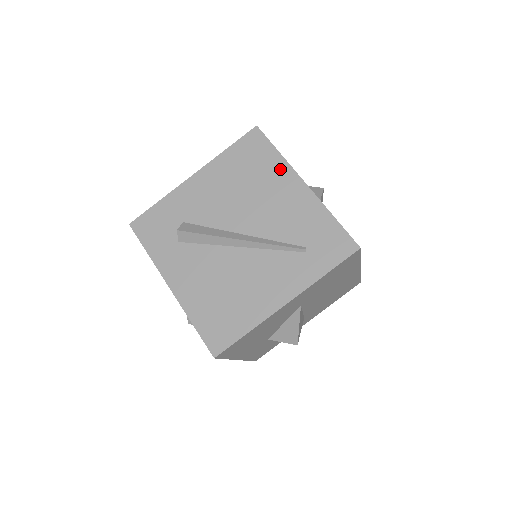
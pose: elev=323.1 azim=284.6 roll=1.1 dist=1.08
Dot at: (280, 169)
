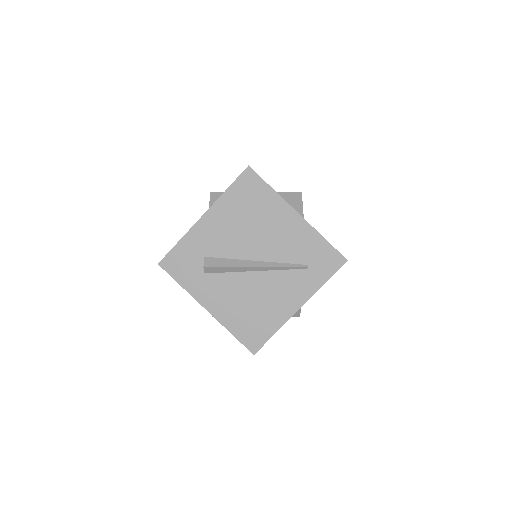
Dot at: (276, 203)
